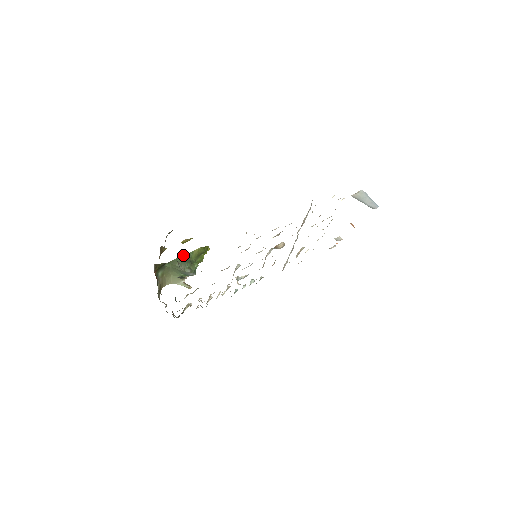
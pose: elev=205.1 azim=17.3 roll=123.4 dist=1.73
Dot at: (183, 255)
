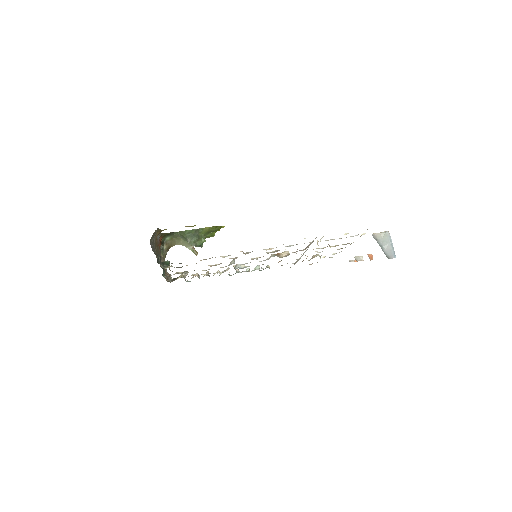
Dot at: (192, 229)
